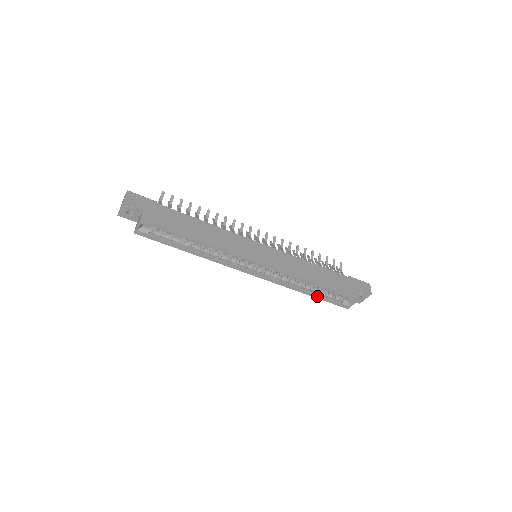
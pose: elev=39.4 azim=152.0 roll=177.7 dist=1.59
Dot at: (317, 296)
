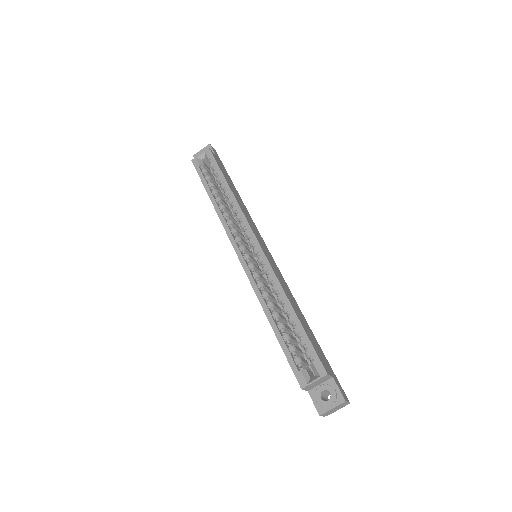
Dot at: (280, 334)
